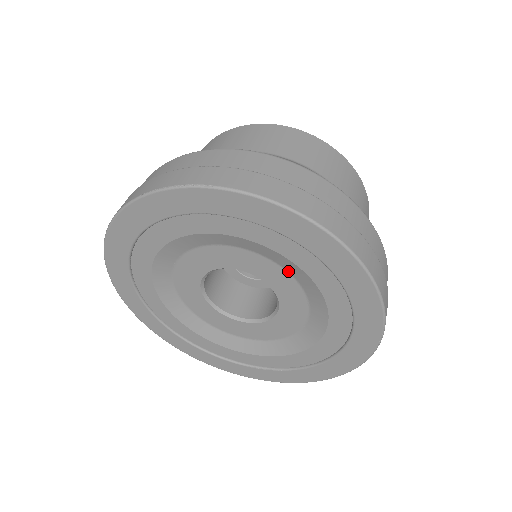
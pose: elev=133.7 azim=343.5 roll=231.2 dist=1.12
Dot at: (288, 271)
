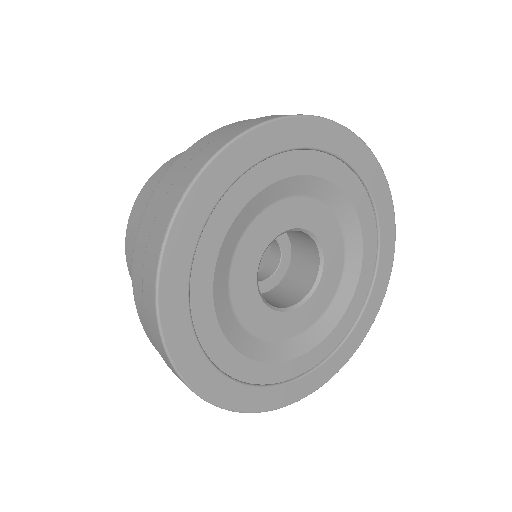
Dot at: (297, 195)
